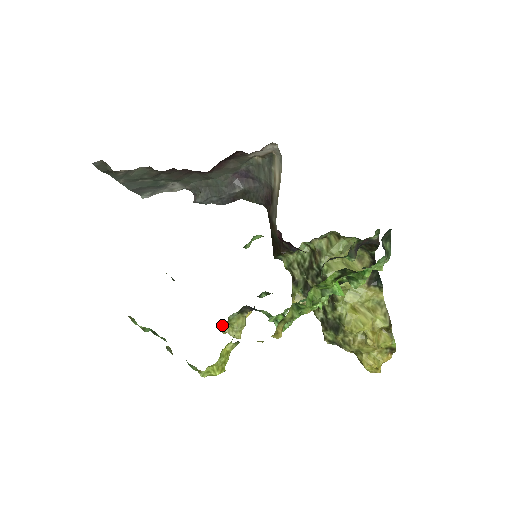
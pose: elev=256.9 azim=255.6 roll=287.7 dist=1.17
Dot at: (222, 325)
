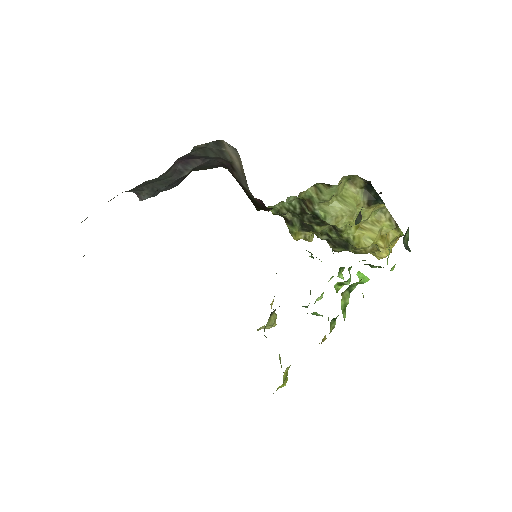
Dot at: (257, 329)
